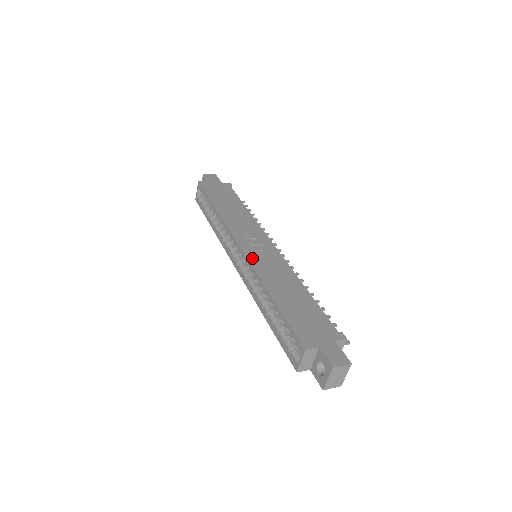
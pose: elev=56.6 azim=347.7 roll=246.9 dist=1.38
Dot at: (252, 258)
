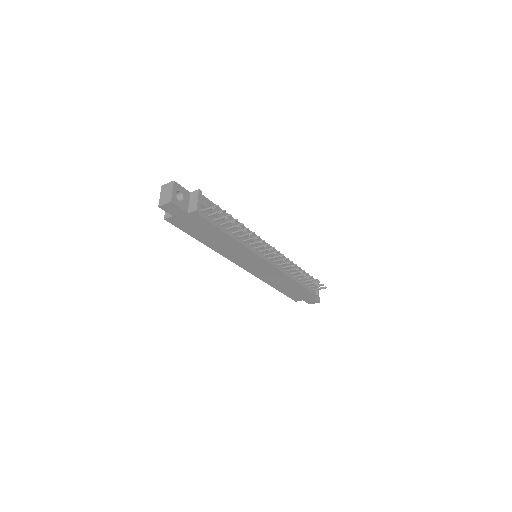
Dot at: occluded
